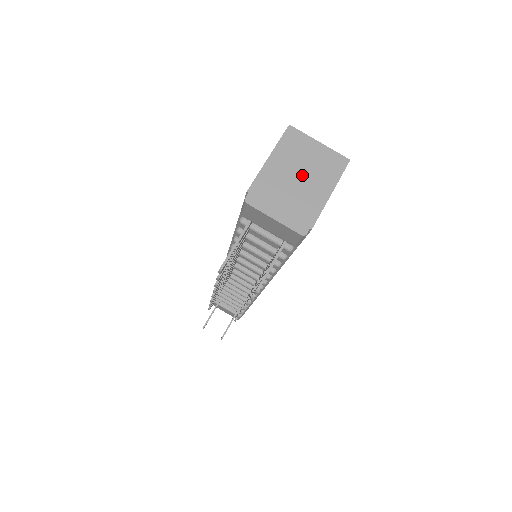
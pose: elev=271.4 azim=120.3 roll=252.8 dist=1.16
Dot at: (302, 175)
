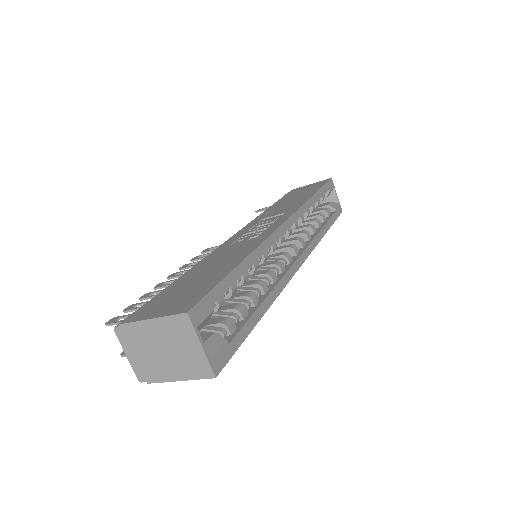
Dot at: (167, 352)
